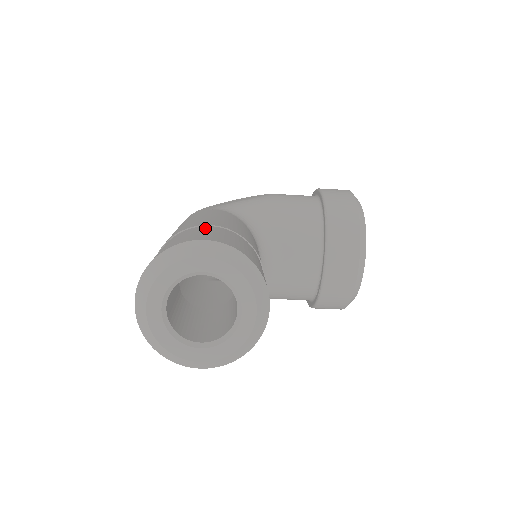
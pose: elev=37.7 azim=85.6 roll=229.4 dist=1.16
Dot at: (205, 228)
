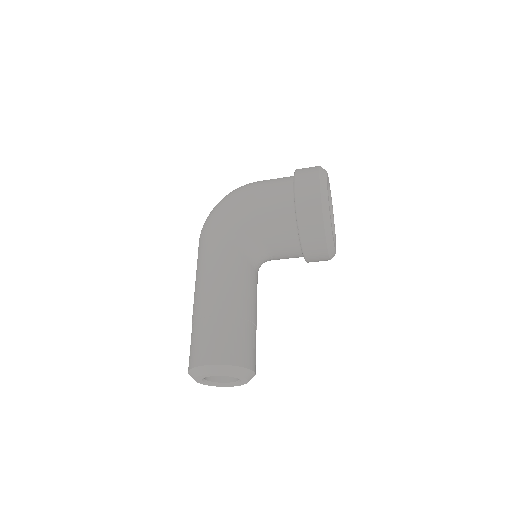
Dot at: (211, 326)
